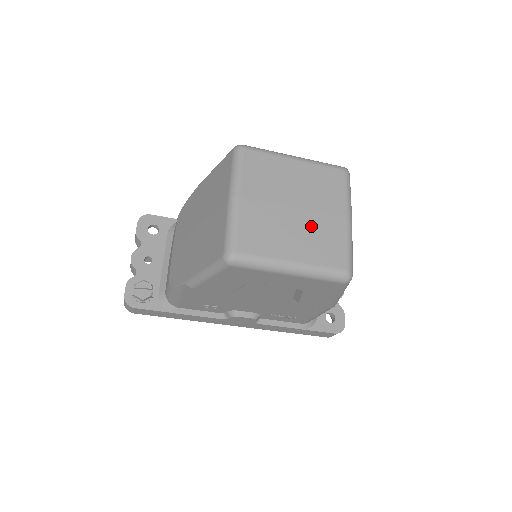
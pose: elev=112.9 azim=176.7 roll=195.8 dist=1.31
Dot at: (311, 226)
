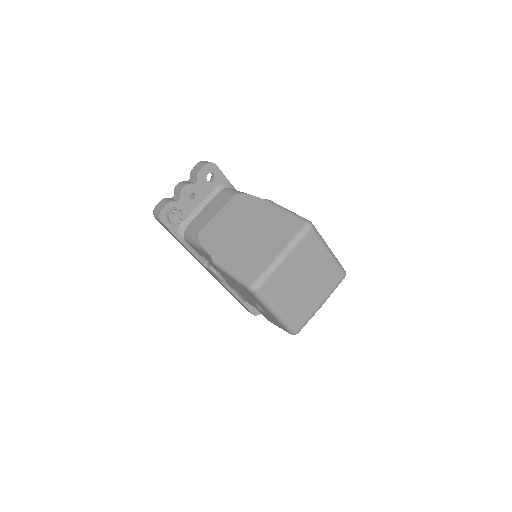
Dot at: (303, 297)
